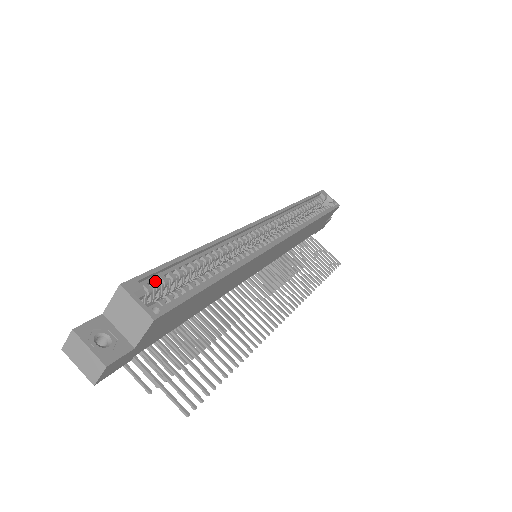
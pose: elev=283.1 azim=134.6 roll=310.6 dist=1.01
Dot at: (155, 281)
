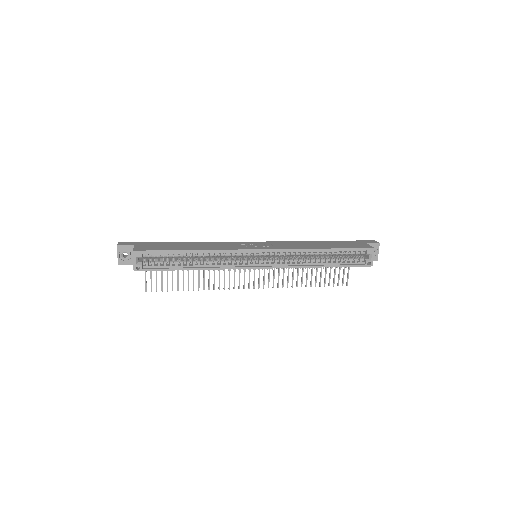
Dot at: (153, 254)
